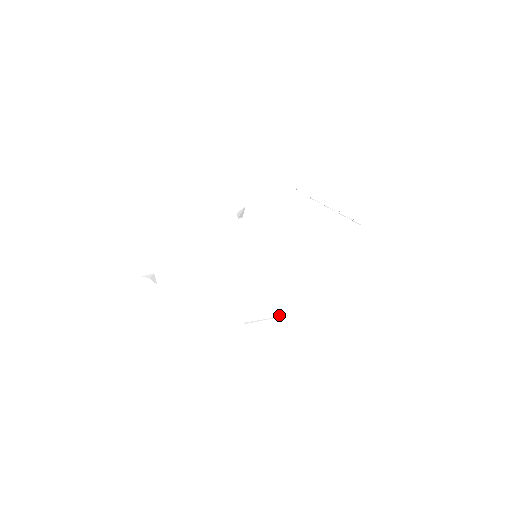
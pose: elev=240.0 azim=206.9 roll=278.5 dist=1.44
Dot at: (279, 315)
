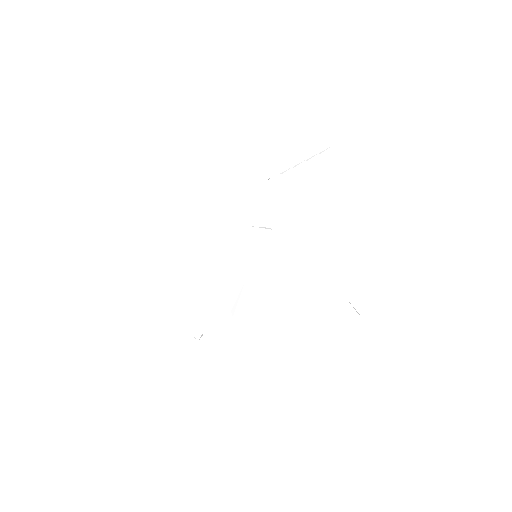
Dot at: (240, 292)
